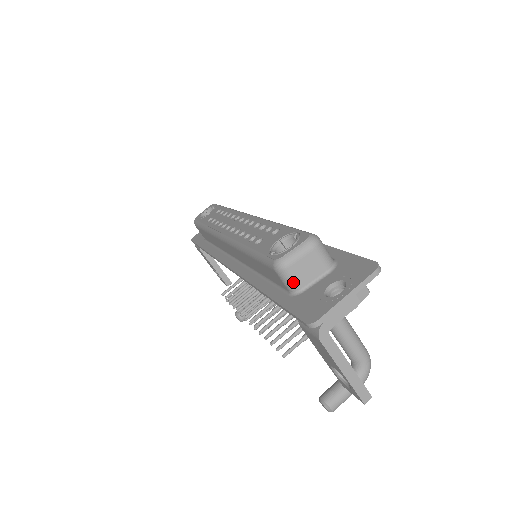
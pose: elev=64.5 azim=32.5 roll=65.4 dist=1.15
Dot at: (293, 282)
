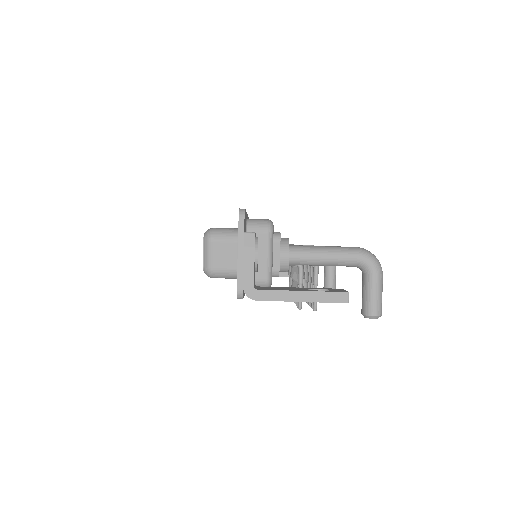
Dot at: (227, 273)
